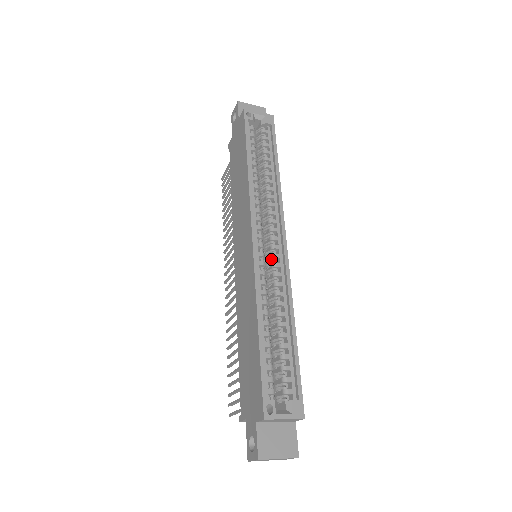
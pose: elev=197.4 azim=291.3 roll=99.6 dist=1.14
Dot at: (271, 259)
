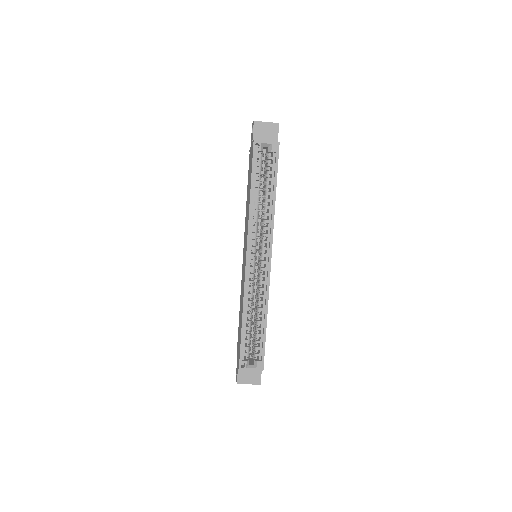
Dot at: (260, 270)
